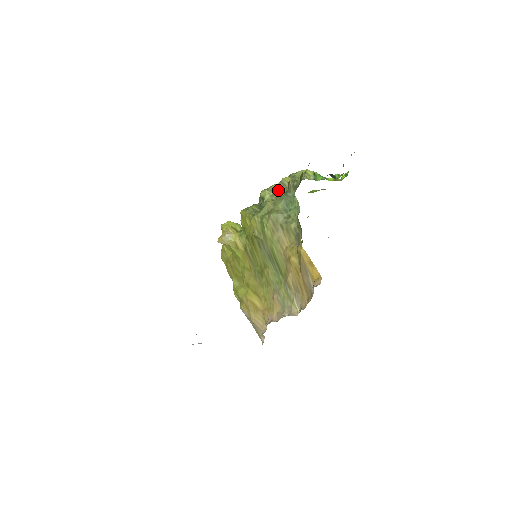
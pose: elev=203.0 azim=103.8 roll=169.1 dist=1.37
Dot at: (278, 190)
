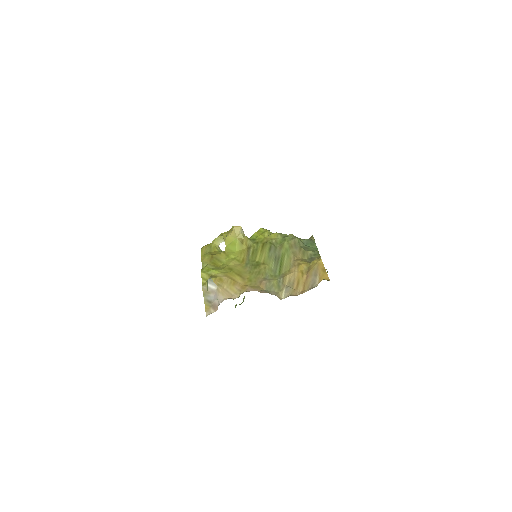
Dot at: occluded
